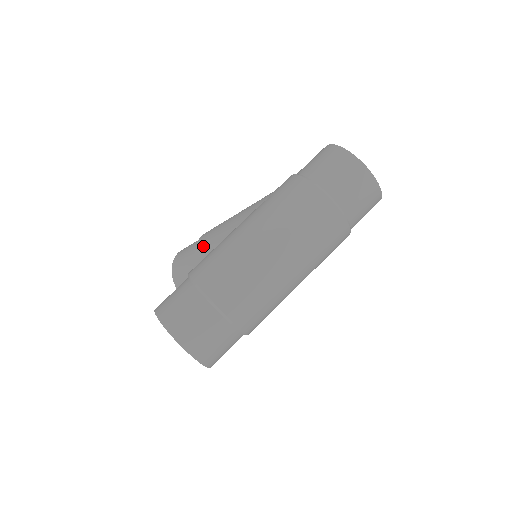
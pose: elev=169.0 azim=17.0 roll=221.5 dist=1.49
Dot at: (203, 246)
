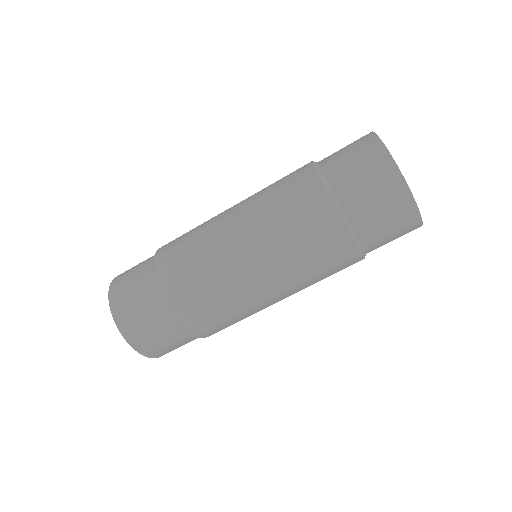
Dot at: occluded
